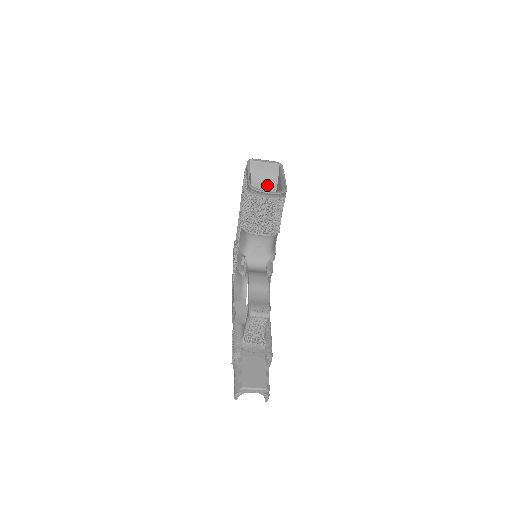
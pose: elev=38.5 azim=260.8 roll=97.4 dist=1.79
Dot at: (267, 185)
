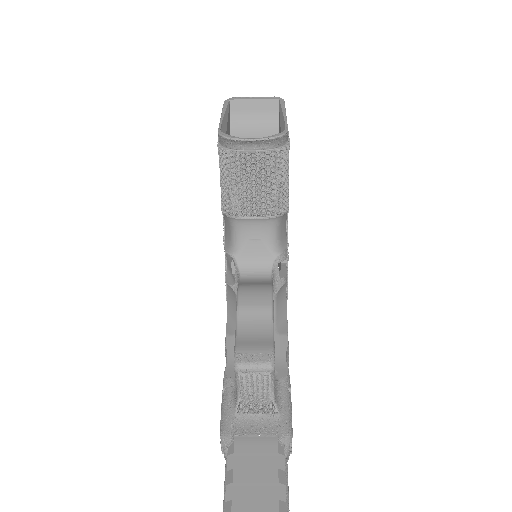
Dot at: (262, 137)
